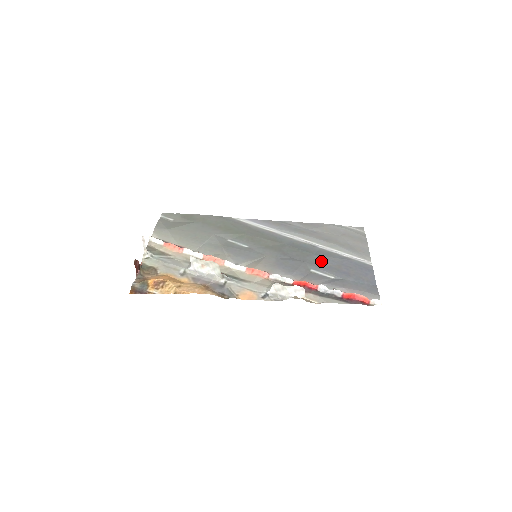
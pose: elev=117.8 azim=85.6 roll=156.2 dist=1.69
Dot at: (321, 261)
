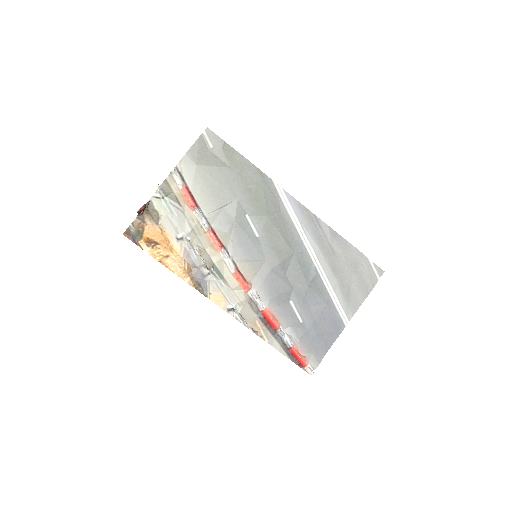
Dot at: (307, 297)
